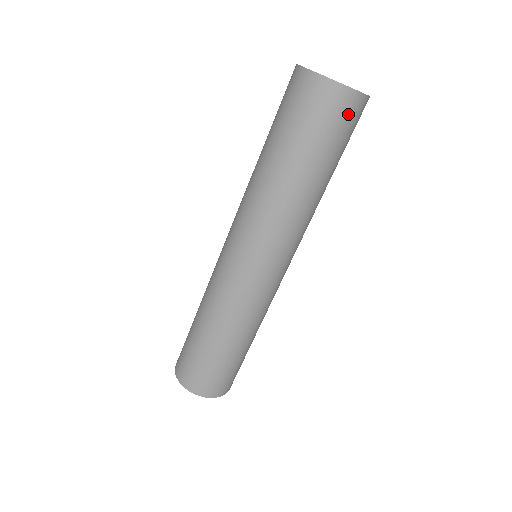
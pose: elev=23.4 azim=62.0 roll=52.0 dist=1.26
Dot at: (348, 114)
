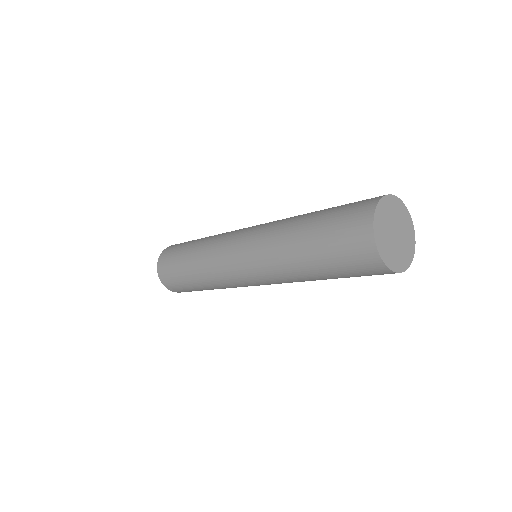
Dot at: (375, 274)
